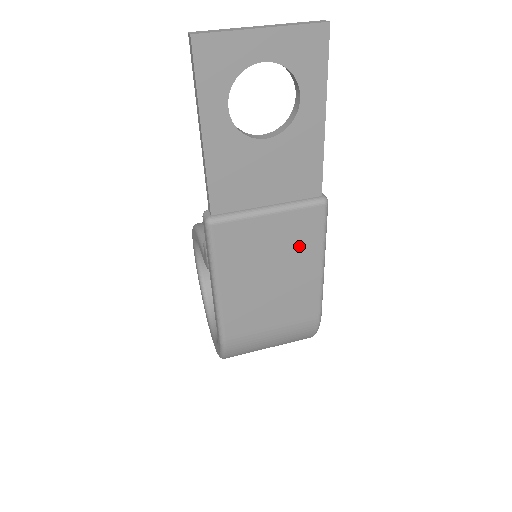
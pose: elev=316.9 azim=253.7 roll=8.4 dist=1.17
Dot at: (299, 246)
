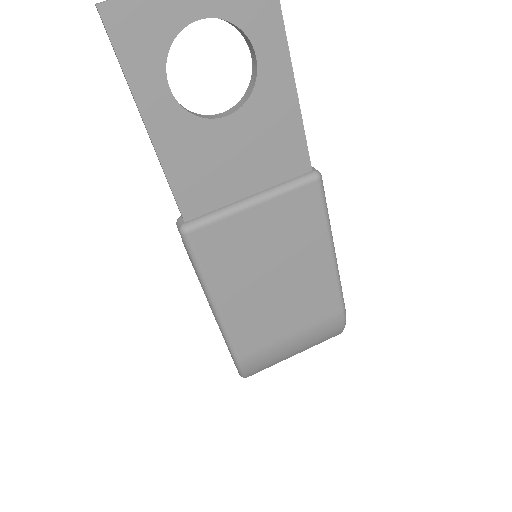
Dot at: (299, 235)
